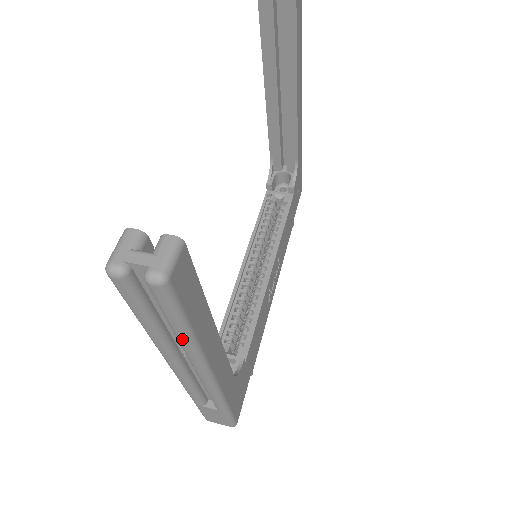
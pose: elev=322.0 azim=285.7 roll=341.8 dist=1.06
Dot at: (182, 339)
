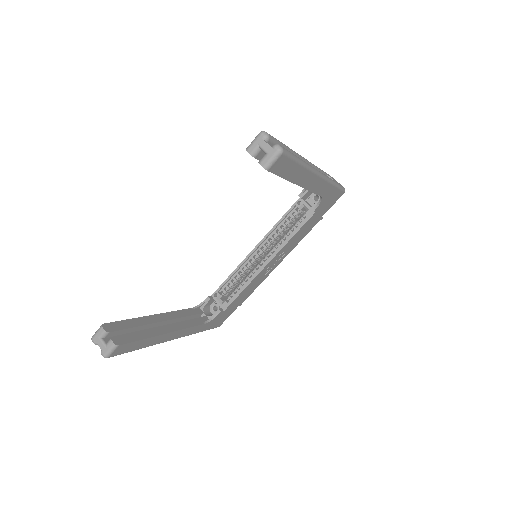
Dot at: occluded
